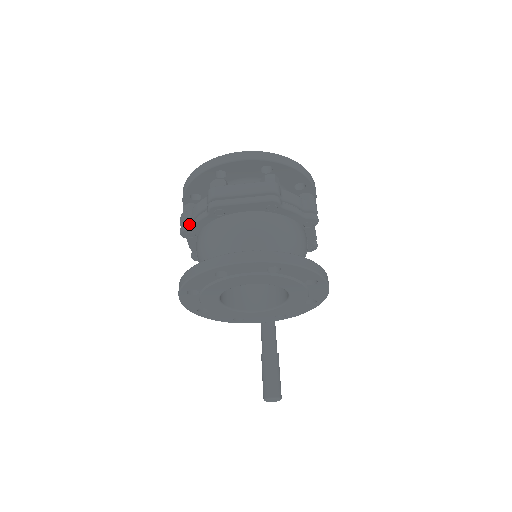
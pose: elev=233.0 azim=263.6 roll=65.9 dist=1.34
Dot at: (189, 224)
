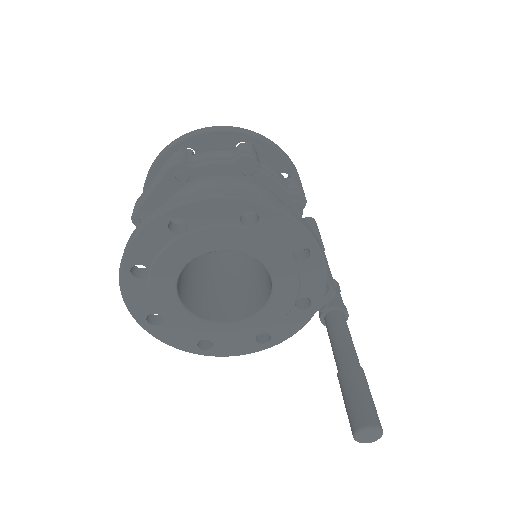
Dot at: occluded
